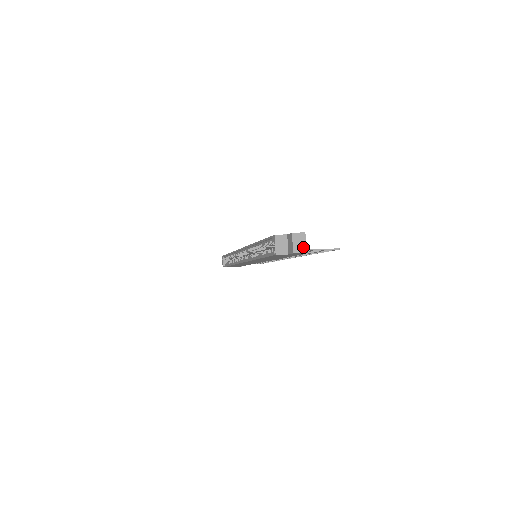
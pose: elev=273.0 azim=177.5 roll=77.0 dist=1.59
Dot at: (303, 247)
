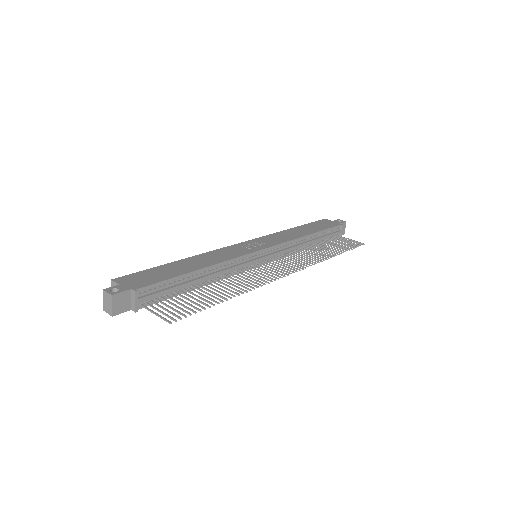
Dot at: (110, 309)
